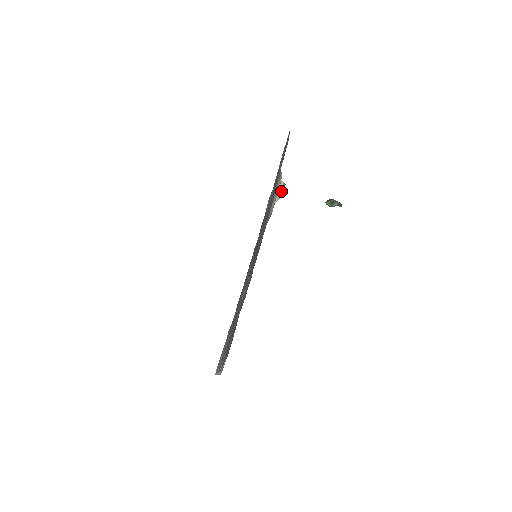
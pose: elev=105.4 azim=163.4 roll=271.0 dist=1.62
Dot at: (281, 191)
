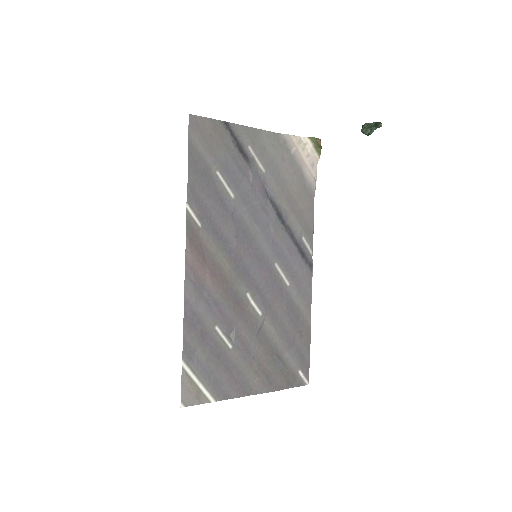
Dot at: (314, 148)
